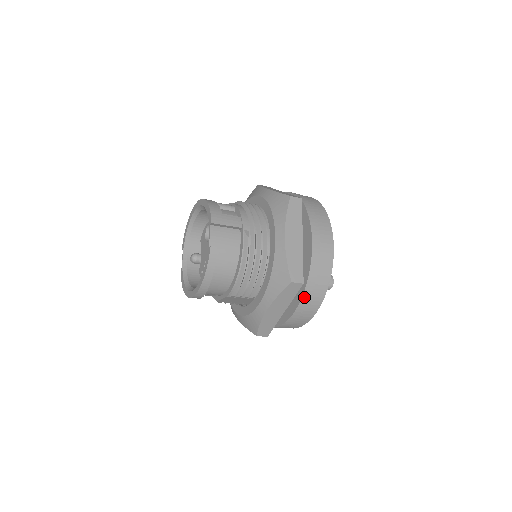
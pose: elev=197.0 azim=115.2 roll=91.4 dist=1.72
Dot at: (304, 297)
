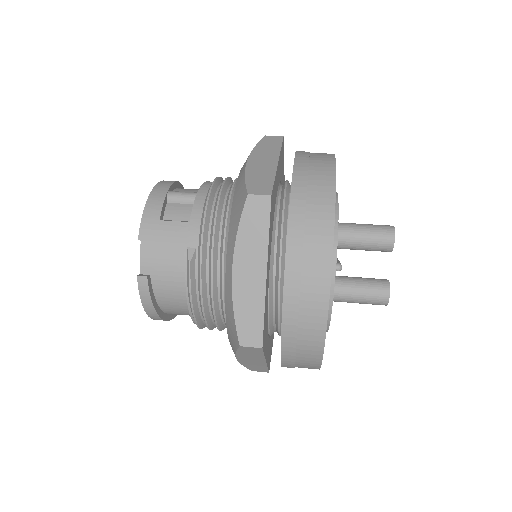
Dot at: (285, 353)
